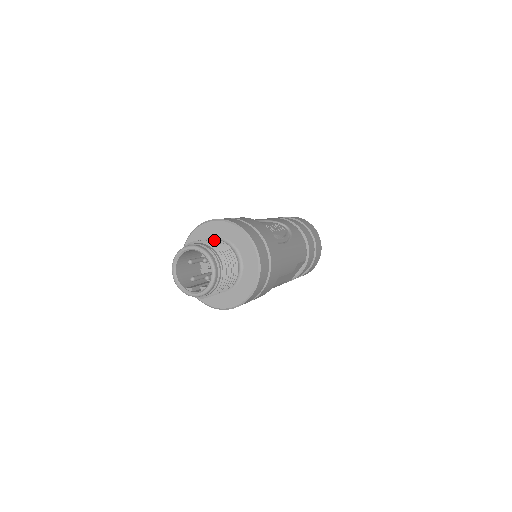
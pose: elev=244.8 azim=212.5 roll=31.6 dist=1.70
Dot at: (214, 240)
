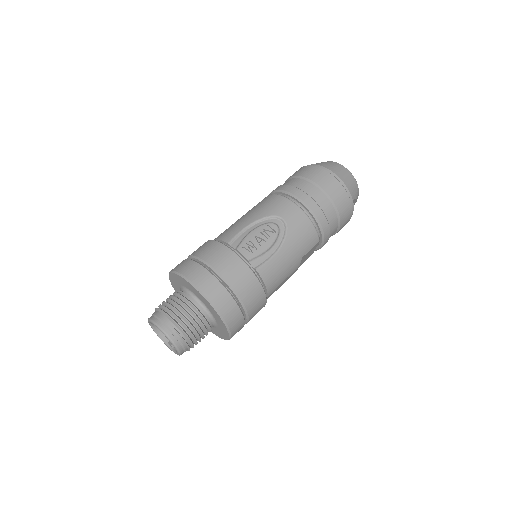
Dot at: (176, 303)
